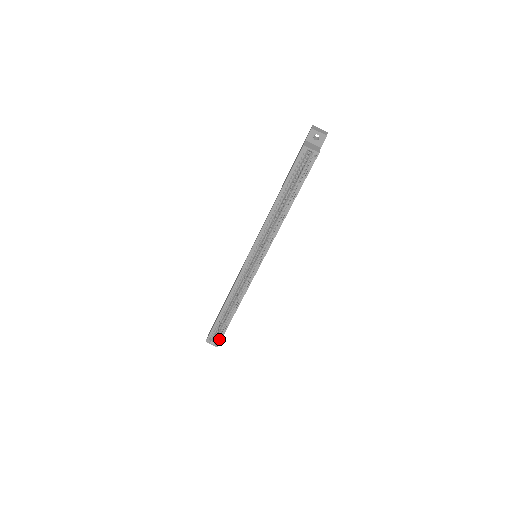
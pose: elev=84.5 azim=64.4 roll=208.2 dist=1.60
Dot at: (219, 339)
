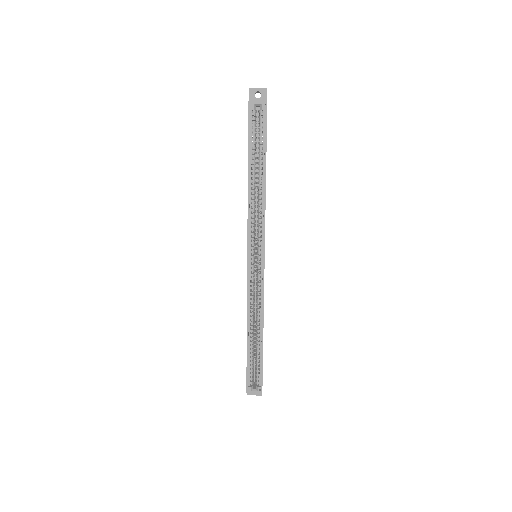
Dot at: (260, 381)
